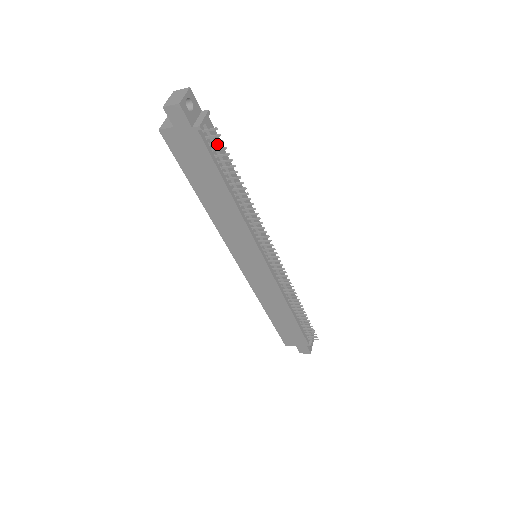
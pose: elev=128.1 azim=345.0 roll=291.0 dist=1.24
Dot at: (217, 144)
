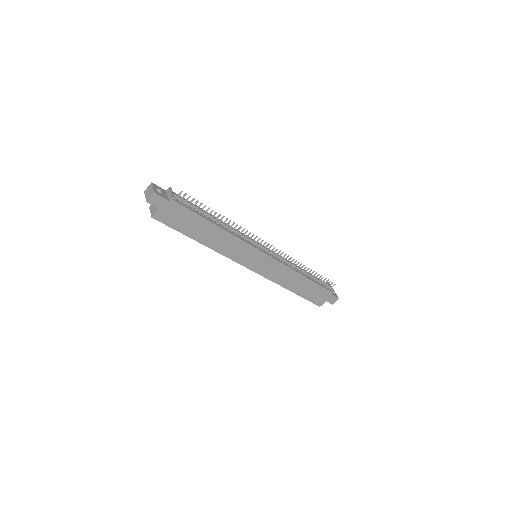
Dot at: (187, 202)
